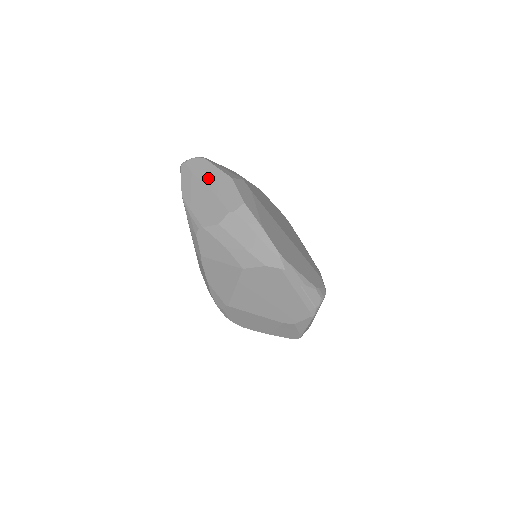
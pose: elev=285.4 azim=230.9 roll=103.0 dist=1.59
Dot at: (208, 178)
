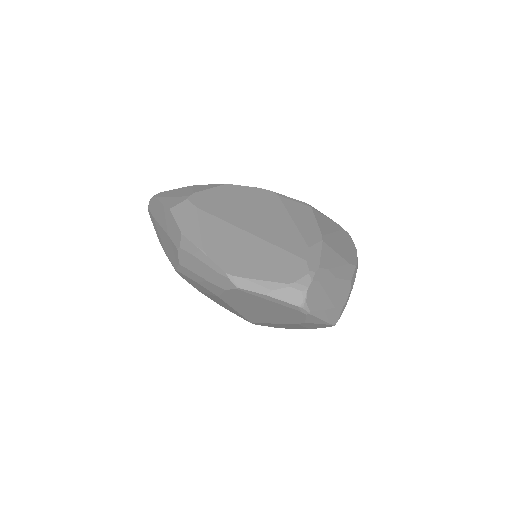
Dot at: (160, 218)
